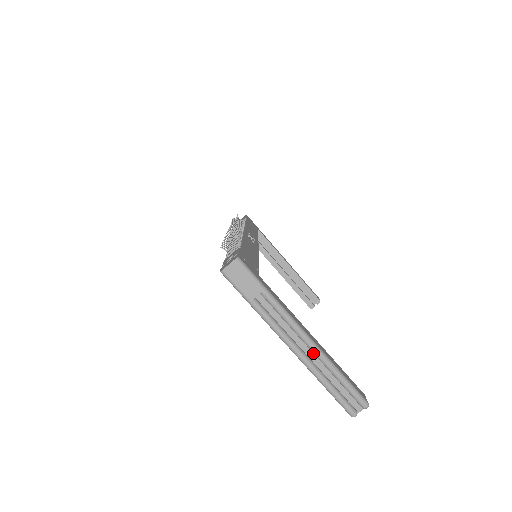
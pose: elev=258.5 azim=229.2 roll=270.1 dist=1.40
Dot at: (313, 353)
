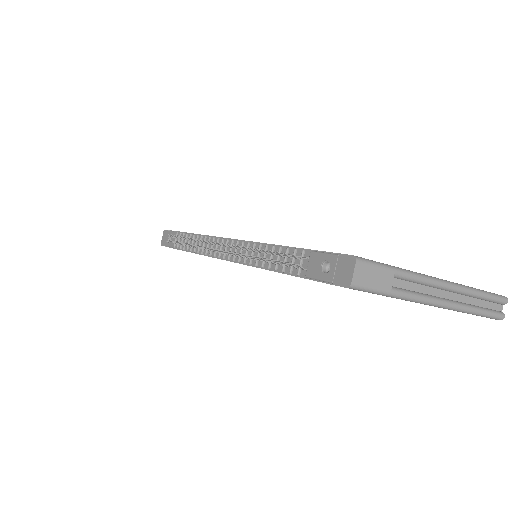
Dot at: (453, 293)
